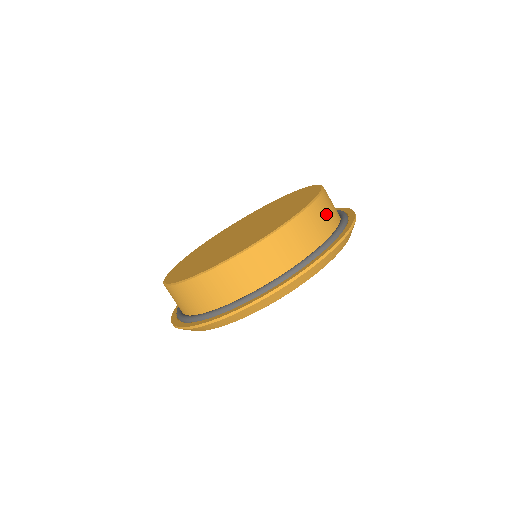
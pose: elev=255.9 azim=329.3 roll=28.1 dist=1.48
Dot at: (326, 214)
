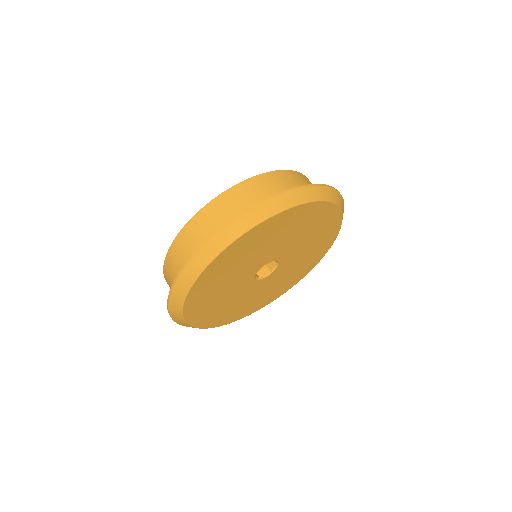
Dot at: occluded
